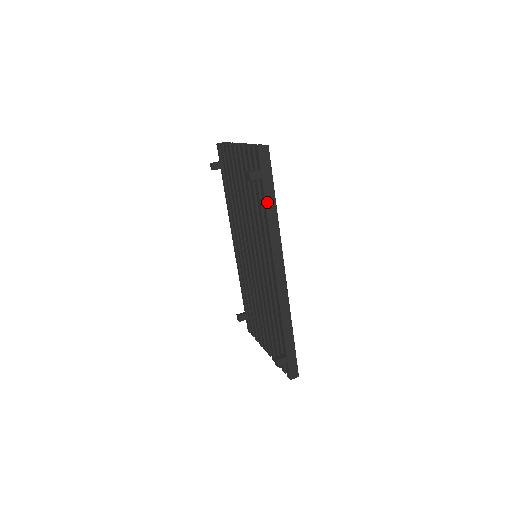
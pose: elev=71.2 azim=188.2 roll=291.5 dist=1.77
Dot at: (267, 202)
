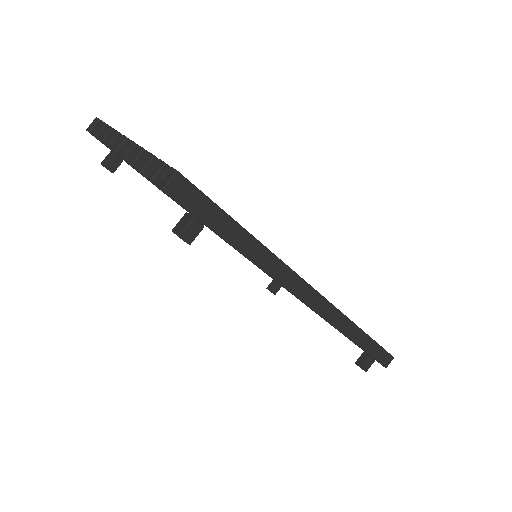
Dot at: (237, 247)
